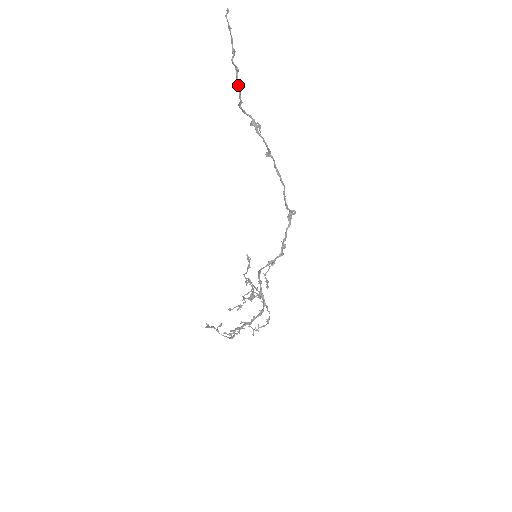
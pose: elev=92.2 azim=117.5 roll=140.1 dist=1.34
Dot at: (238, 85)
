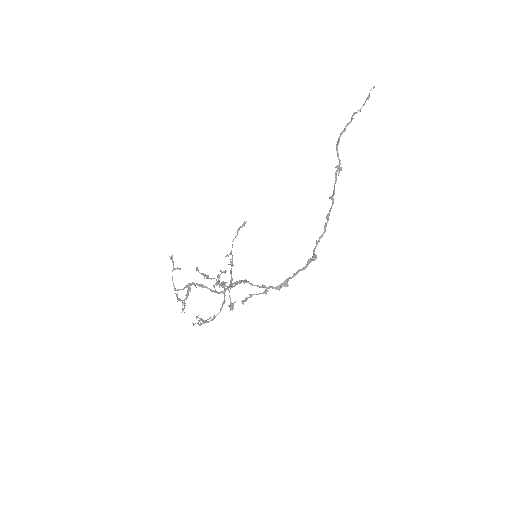
Dot at: (345, 127)
